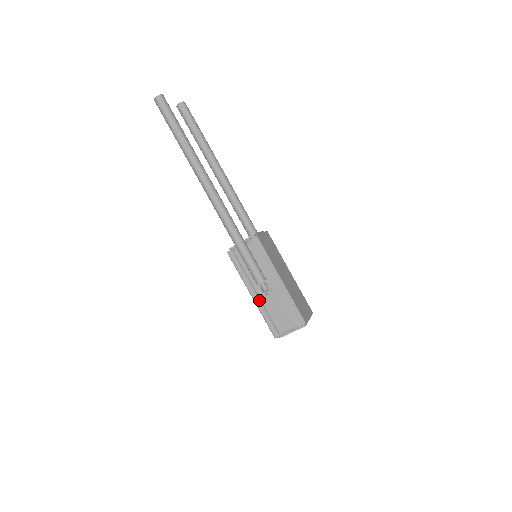
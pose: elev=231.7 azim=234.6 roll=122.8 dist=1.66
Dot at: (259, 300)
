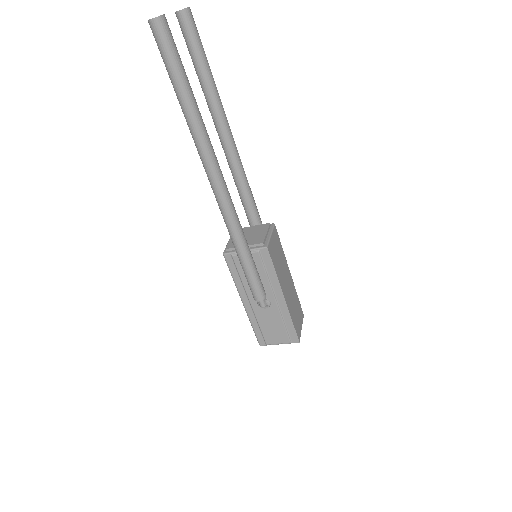
Dot at: (251, 310)
